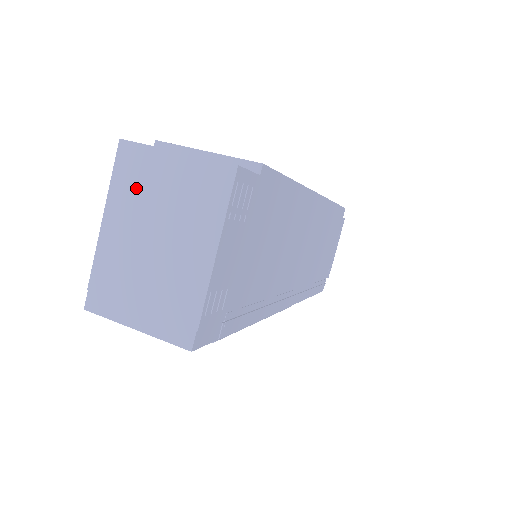
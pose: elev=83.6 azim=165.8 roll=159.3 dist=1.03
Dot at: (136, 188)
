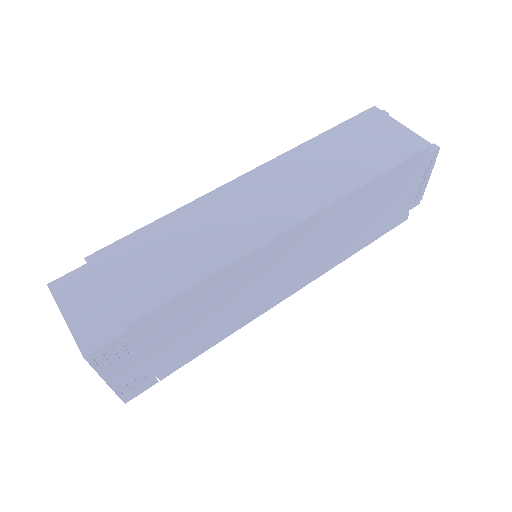
Dot at: occluded
